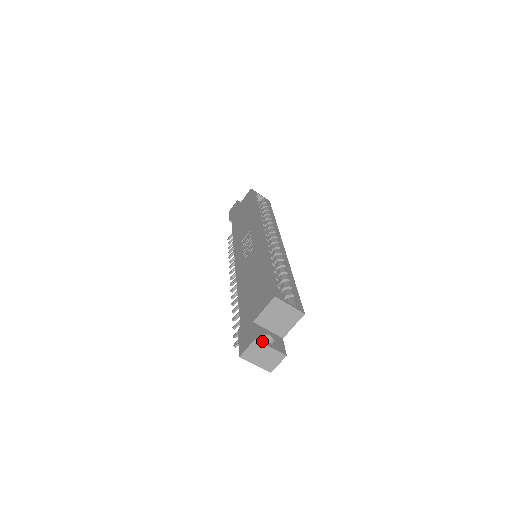
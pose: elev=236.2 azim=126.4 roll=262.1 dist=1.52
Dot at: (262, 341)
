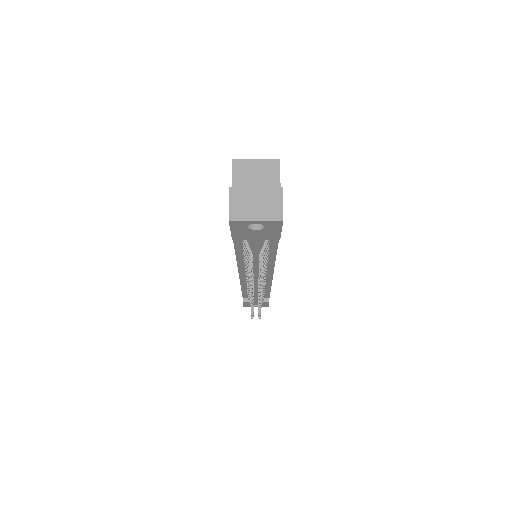
Dot at: (241, 188)
